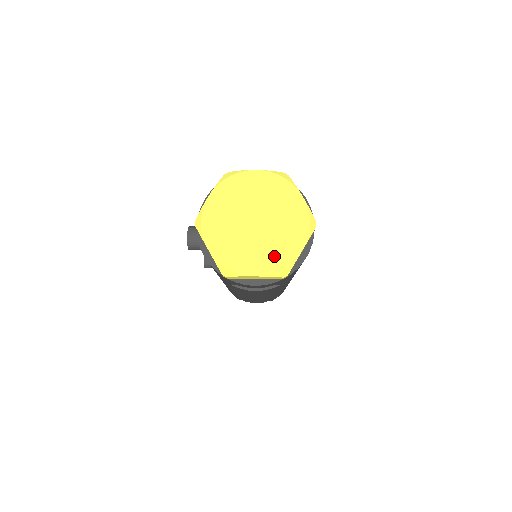
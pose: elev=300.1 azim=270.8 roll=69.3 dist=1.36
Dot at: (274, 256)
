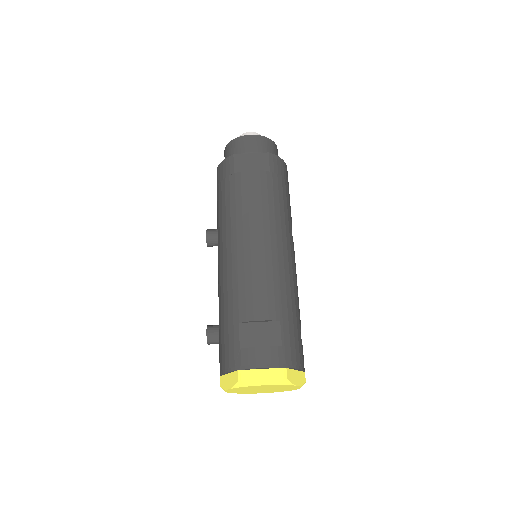
Dot at: (276, 391)
